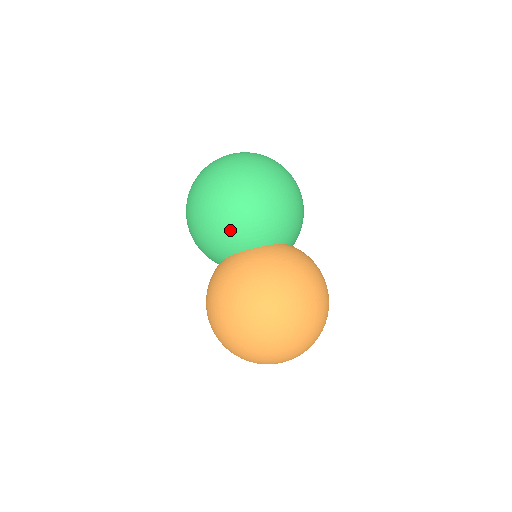
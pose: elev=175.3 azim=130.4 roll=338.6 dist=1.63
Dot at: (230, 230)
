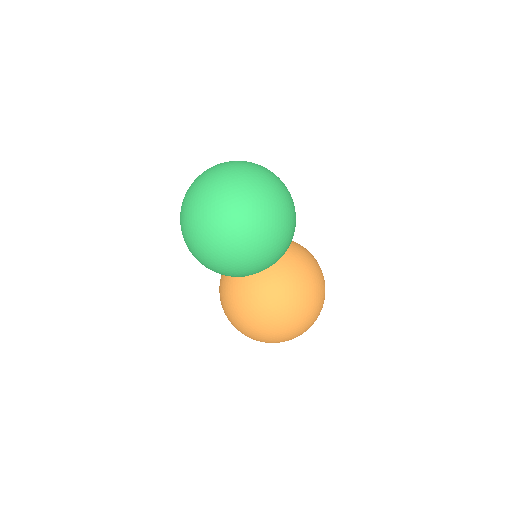
Dot at: (263, 260)
